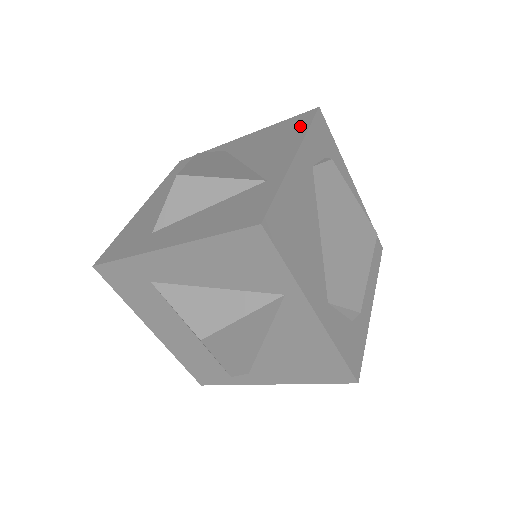
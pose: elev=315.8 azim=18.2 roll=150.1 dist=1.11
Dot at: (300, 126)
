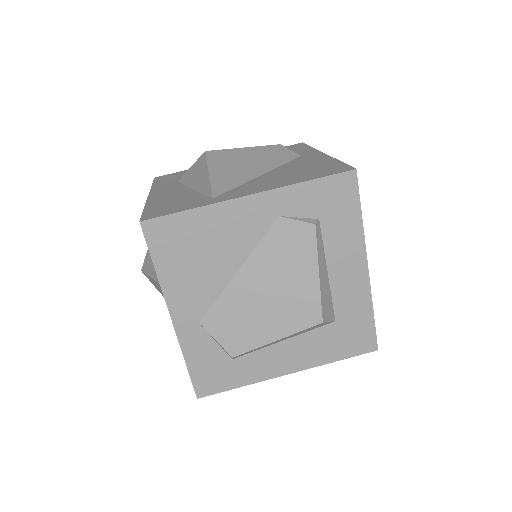
Dot at: (315, 175)
